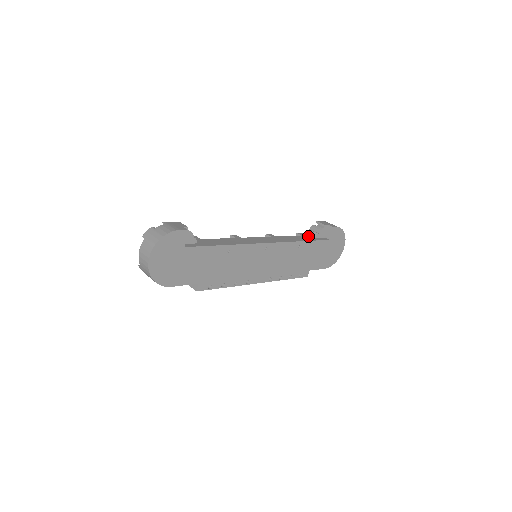
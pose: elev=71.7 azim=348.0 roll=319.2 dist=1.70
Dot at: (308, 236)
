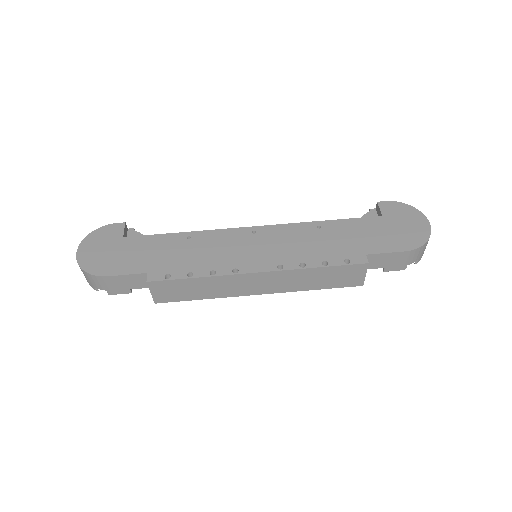
Dot at: occluded
